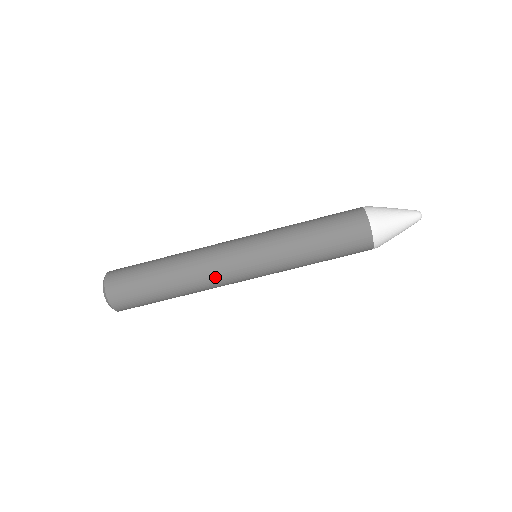
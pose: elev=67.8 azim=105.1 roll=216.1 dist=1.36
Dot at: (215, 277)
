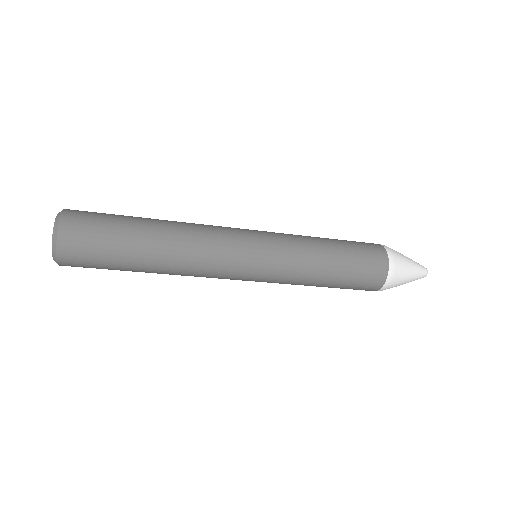
Dot at: (209, 265)
